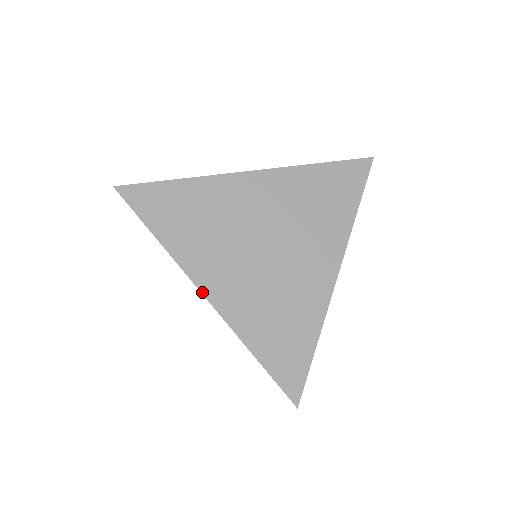
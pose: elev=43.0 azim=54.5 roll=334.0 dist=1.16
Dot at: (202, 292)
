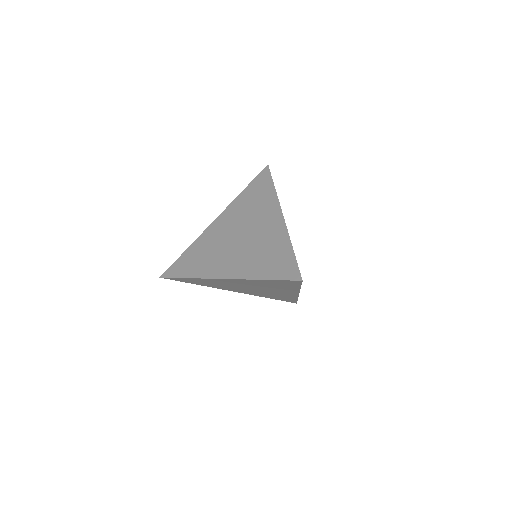
Dot at: (221, 278)
